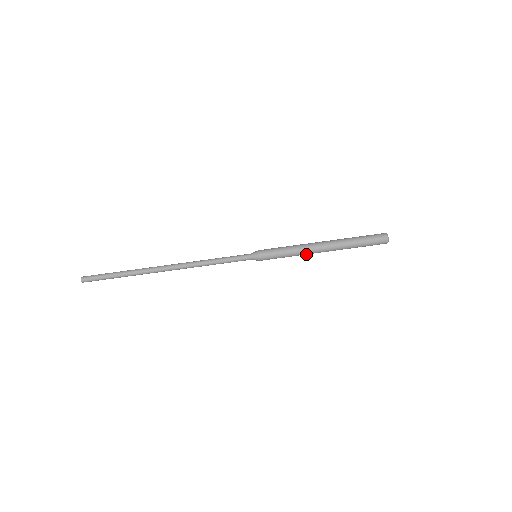
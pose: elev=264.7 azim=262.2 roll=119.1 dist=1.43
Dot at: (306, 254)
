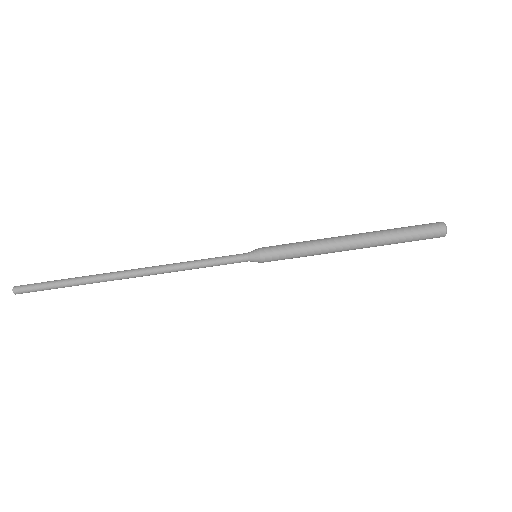
Dot at: occluded
